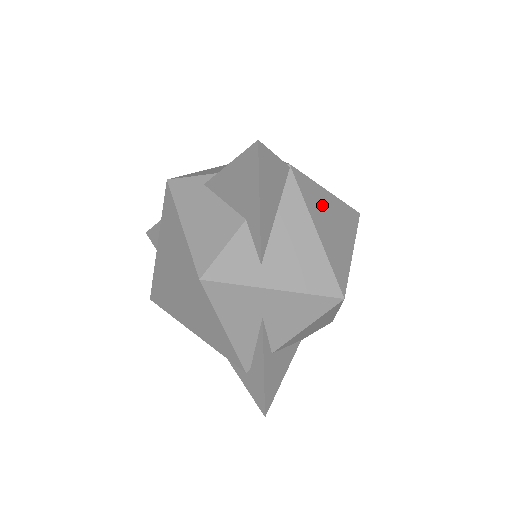
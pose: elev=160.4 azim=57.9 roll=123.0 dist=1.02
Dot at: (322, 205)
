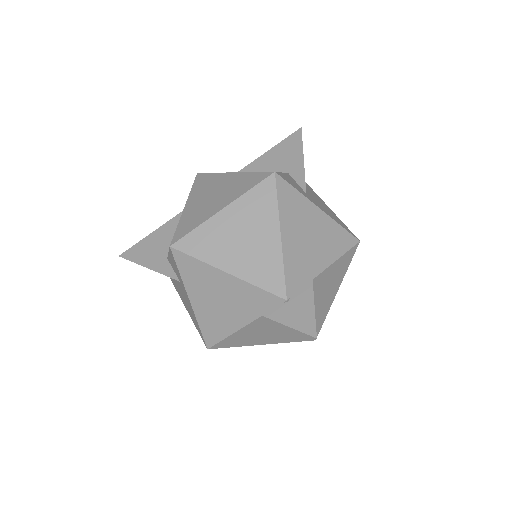
Dot at: occluded
